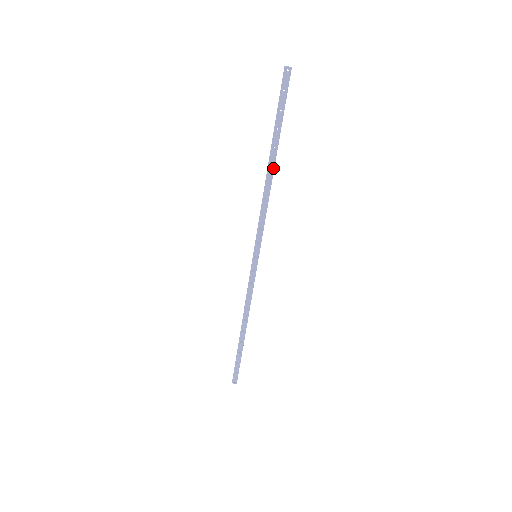
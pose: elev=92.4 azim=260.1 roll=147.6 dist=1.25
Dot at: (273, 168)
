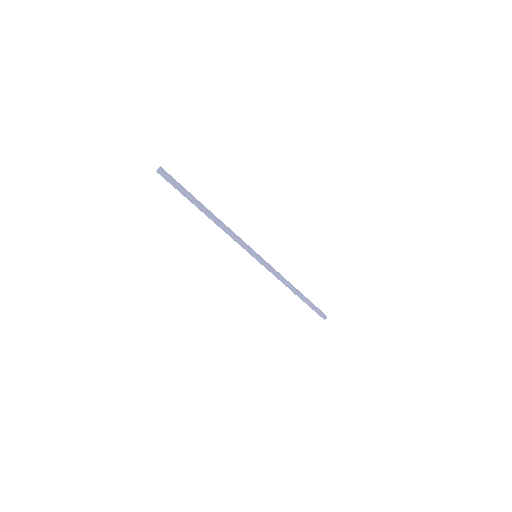
Dot at: (210, 215)
